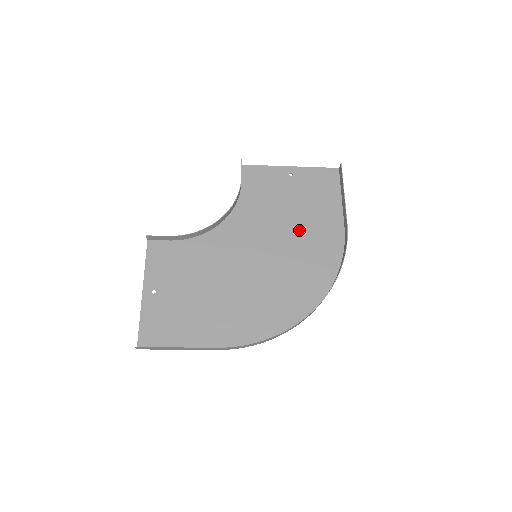
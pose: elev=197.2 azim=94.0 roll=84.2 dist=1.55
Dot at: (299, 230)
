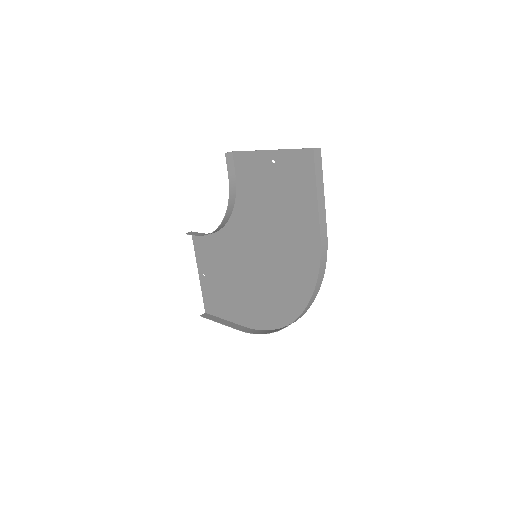
Dot at: (285, 232)
